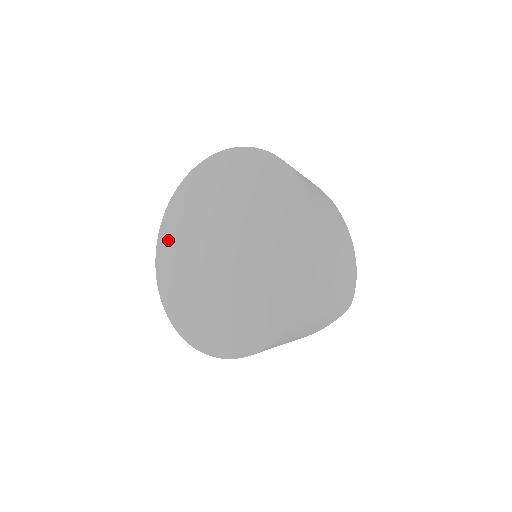
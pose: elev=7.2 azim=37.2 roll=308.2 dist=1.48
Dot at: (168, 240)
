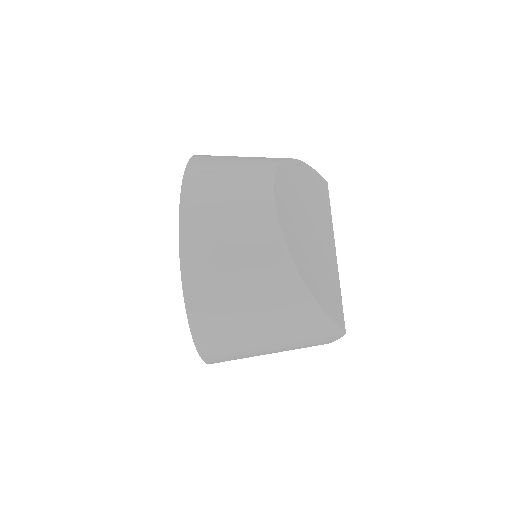
Dot at: occluded
